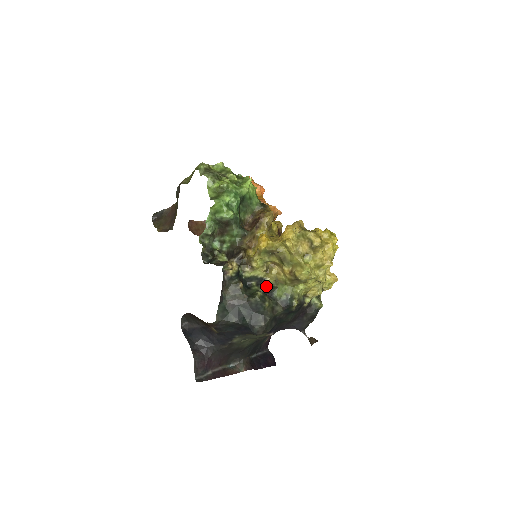
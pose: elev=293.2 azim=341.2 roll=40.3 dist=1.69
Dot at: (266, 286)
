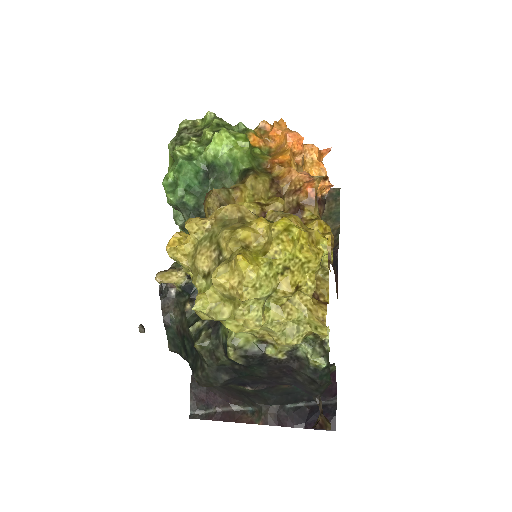
Dot at: occluded
